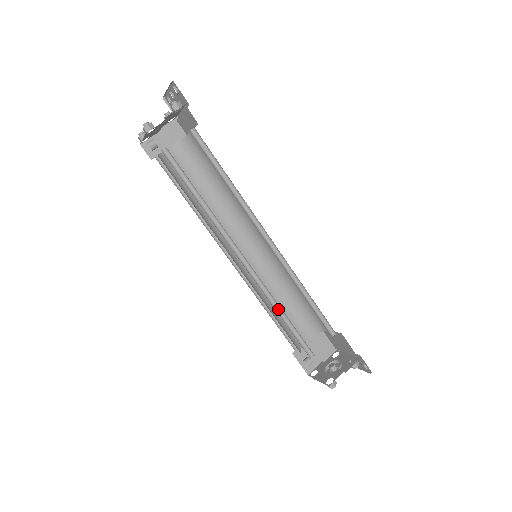
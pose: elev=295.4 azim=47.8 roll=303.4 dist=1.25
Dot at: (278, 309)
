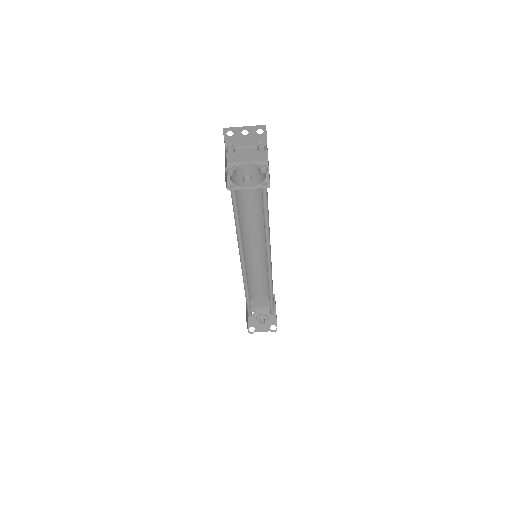
Dot at: (269, 290)
